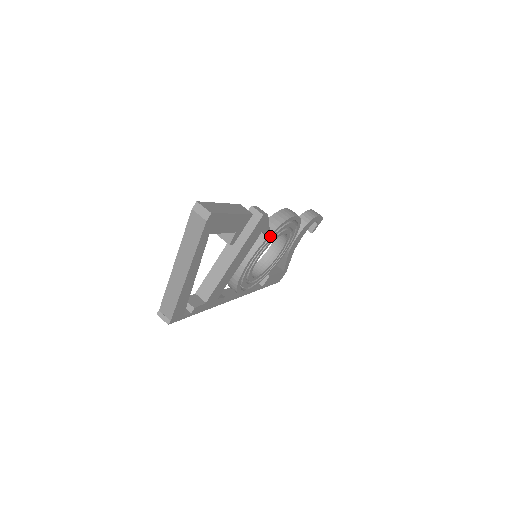
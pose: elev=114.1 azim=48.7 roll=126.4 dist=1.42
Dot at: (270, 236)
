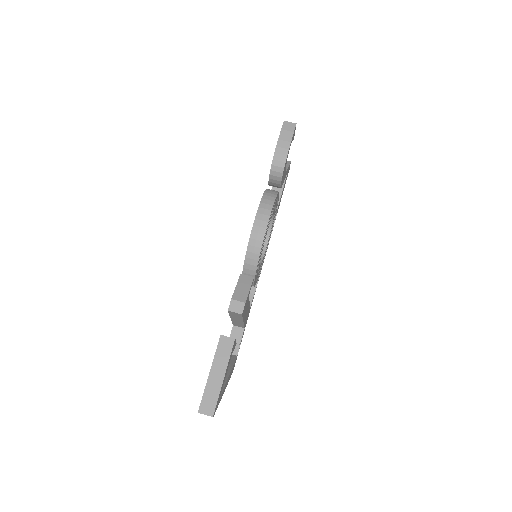
Dot at: (257, 266)
